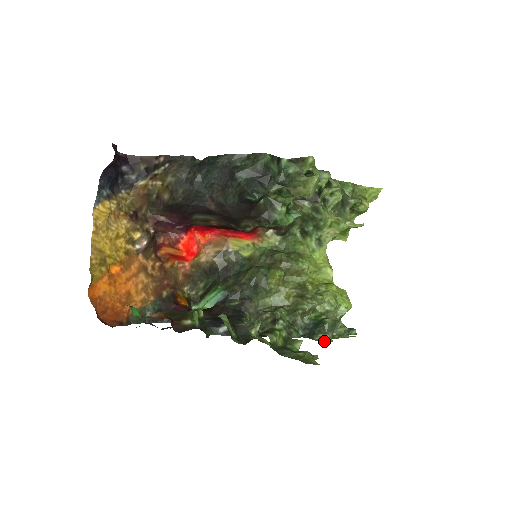
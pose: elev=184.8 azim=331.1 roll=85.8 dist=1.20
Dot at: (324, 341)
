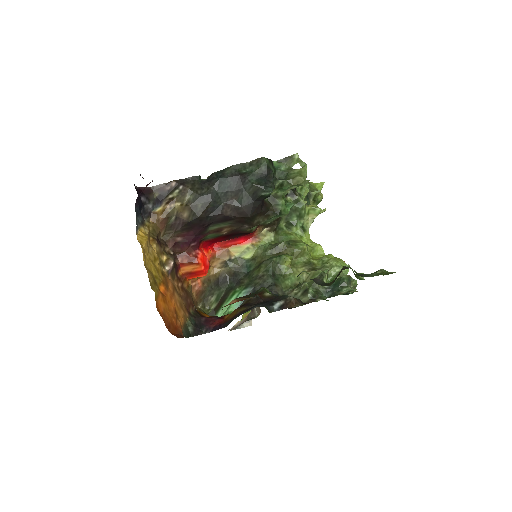
Dot at: occluded
